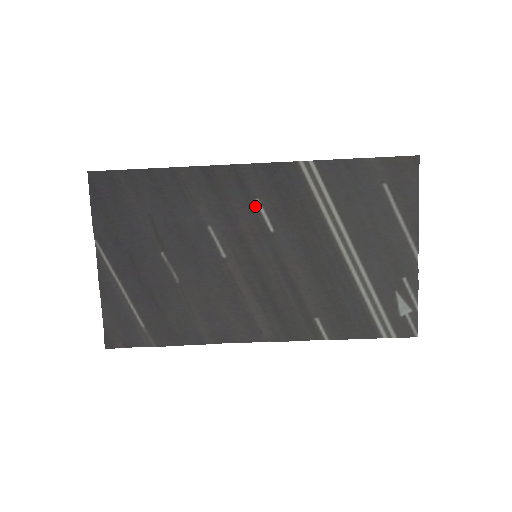
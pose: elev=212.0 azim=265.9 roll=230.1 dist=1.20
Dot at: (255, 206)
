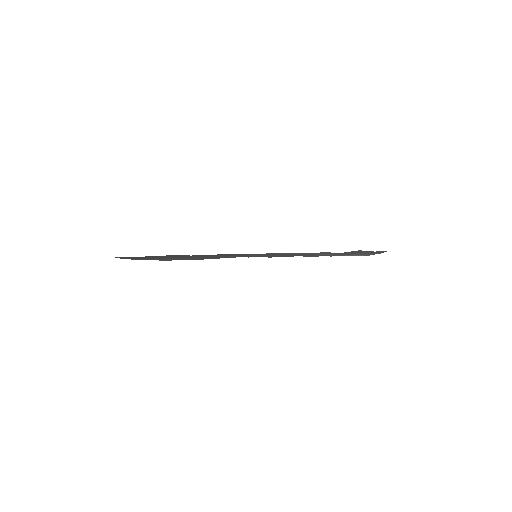
Dot at: occluded
